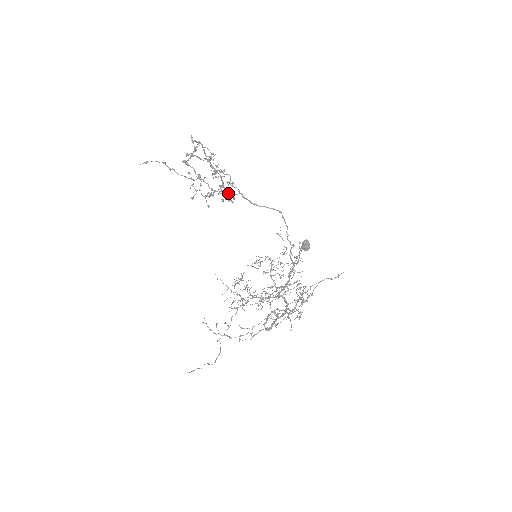
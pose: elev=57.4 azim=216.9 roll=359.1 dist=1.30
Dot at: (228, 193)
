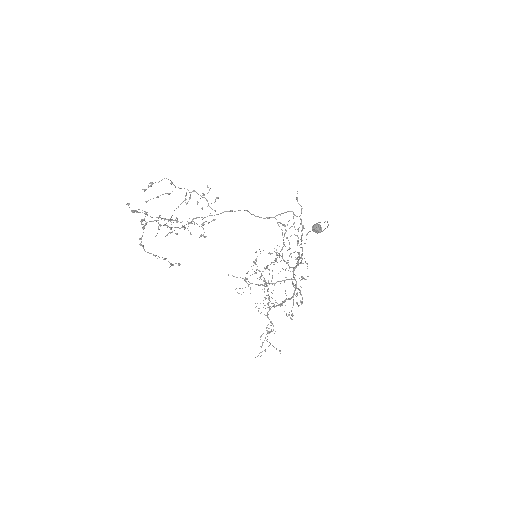
Dot at: occluded
